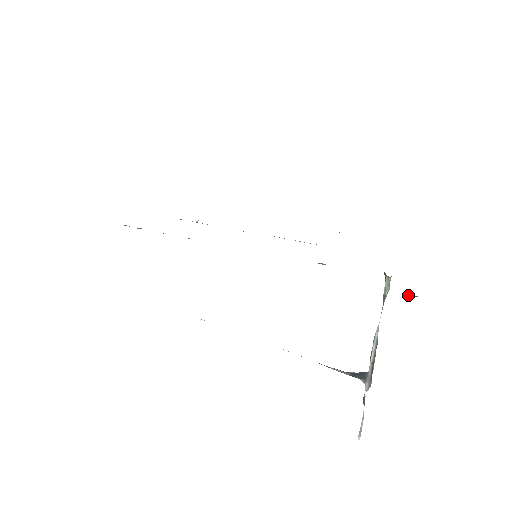
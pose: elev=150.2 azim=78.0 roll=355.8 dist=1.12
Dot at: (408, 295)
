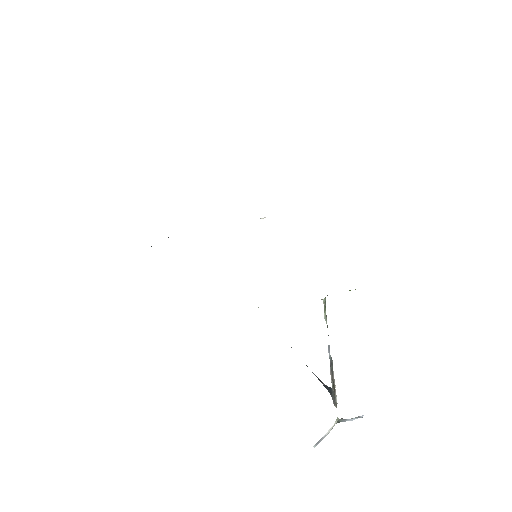
Dot at: occluded
